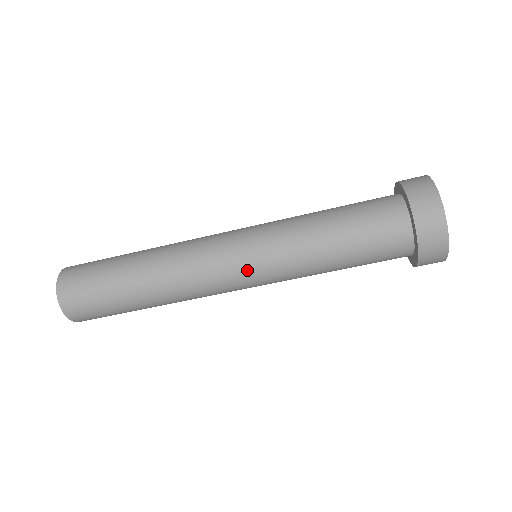
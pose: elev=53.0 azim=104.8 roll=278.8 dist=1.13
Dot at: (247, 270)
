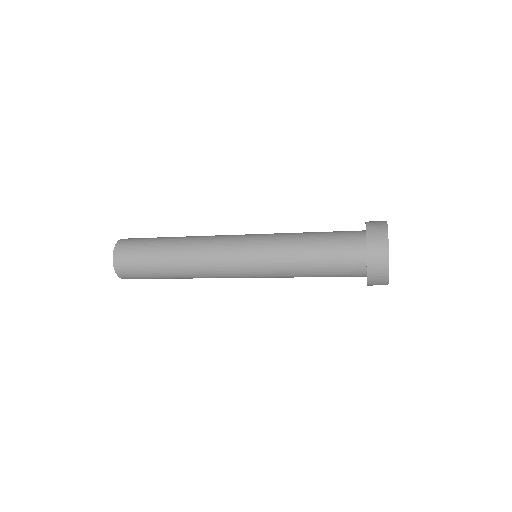
Dot at: (249, 275)
